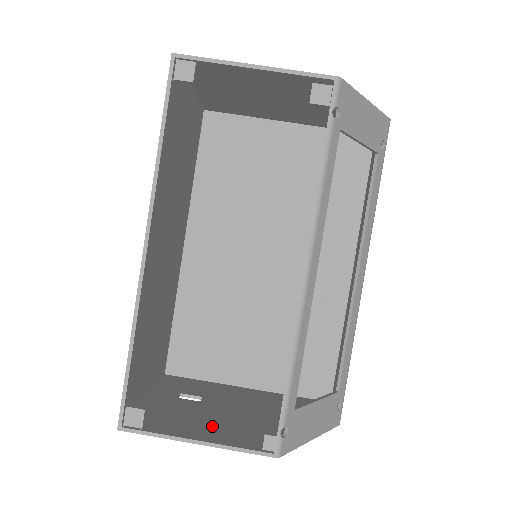
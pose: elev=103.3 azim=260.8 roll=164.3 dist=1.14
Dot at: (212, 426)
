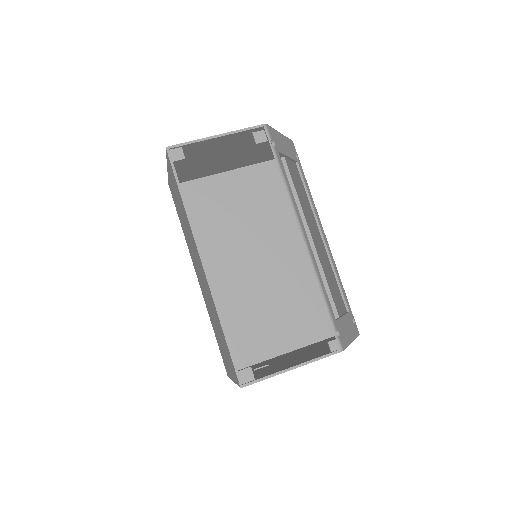
Dot at: (292, 363)
